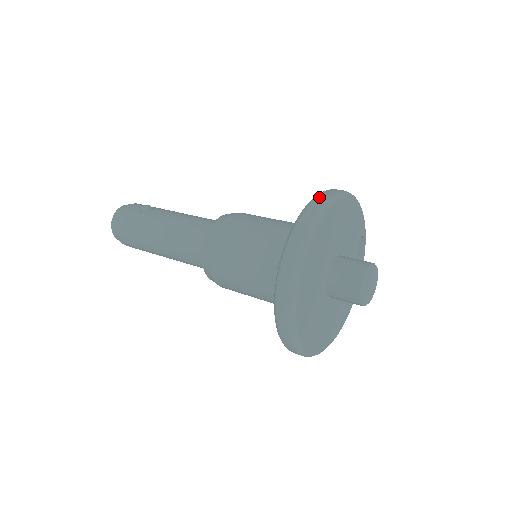
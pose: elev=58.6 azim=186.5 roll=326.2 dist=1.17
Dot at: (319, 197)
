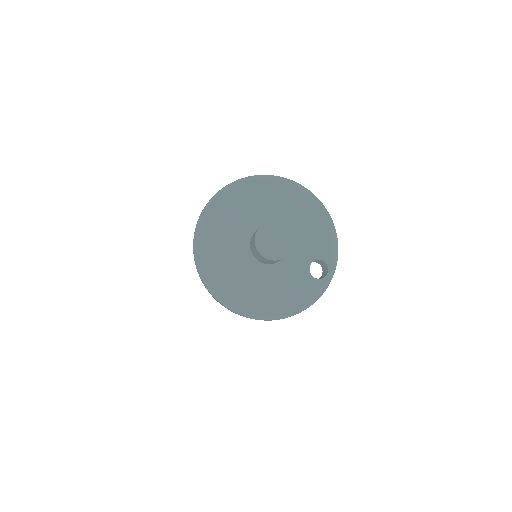
Dot at: occluded
